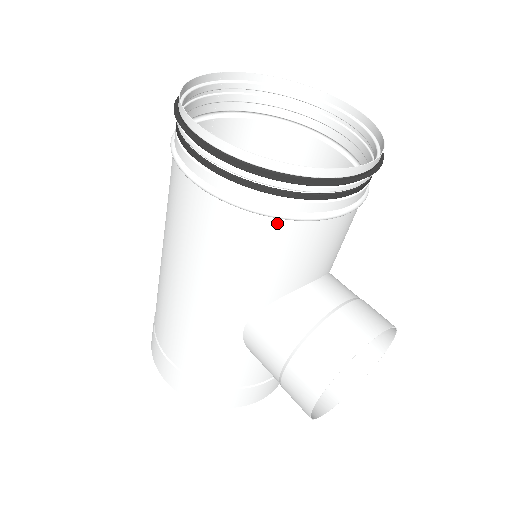
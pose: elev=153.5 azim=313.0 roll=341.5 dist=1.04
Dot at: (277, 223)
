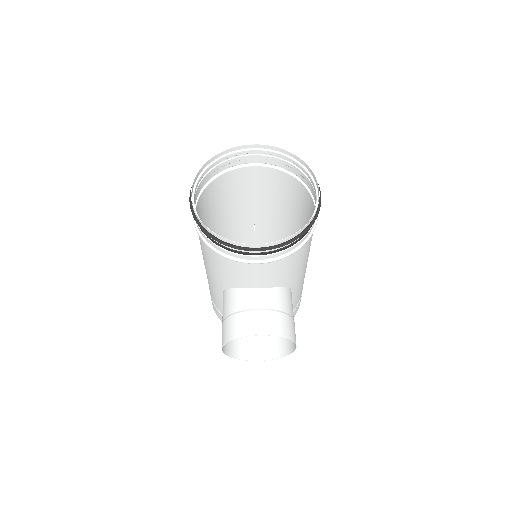
Dot at: occluded
